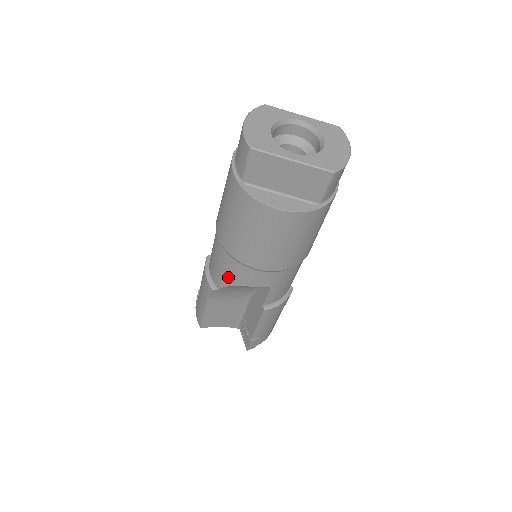
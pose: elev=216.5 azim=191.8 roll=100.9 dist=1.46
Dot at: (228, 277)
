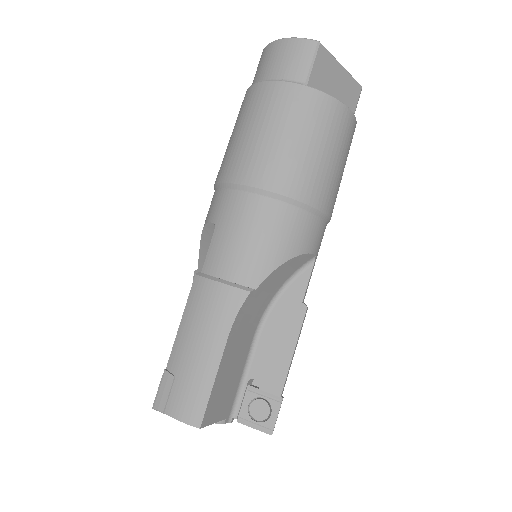
Dot at: (279, 248)
